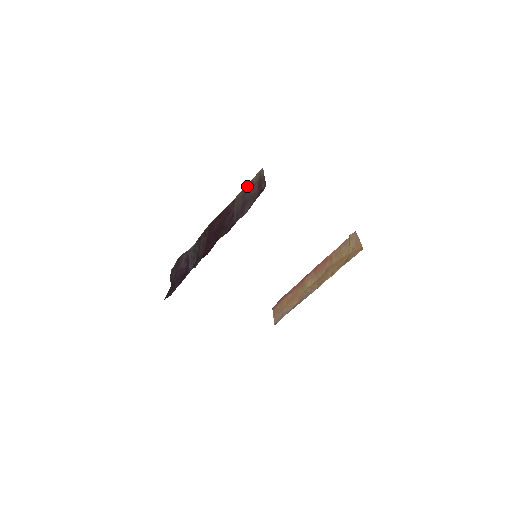
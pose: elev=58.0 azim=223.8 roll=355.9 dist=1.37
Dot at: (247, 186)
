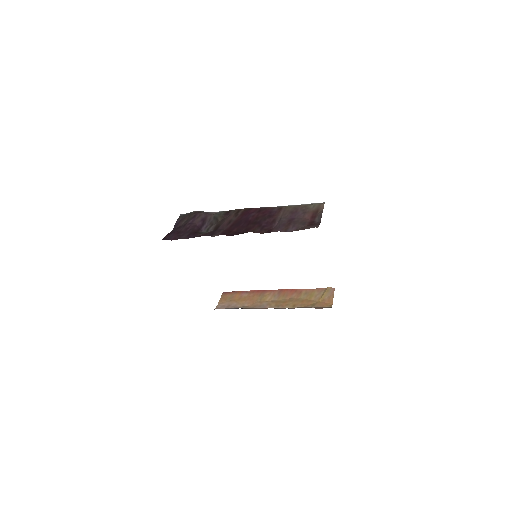
Dot at: (301, 207)
